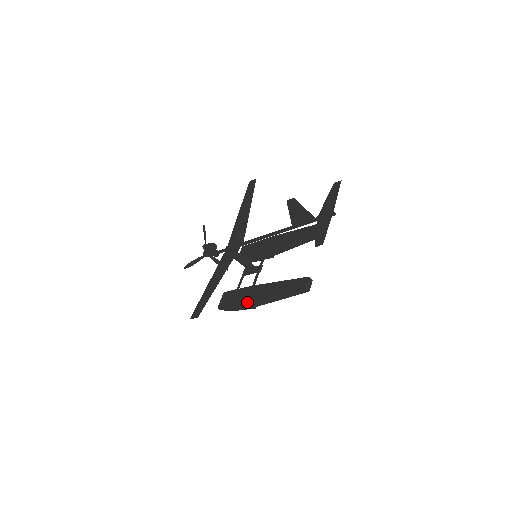
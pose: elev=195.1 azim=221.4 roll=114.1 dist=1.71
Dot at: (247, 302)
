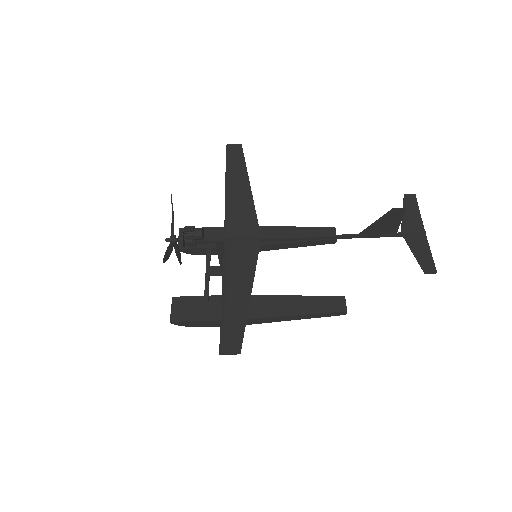
Dot at: occluded
